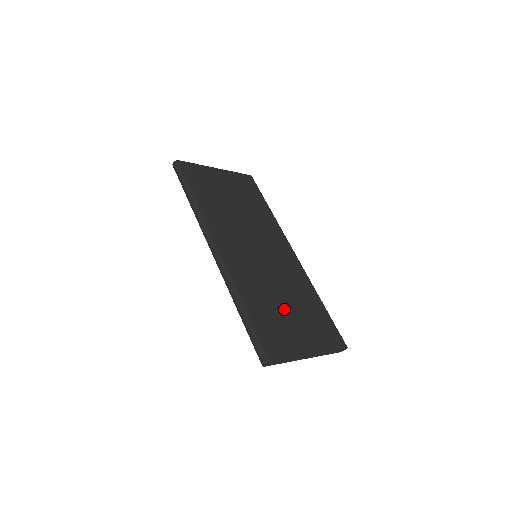
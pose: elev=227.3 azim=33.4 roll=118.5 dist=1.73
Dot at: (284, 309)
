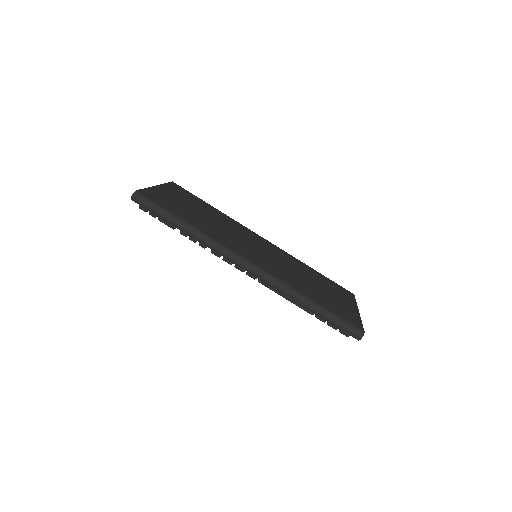
Dot at: (319, 288)
